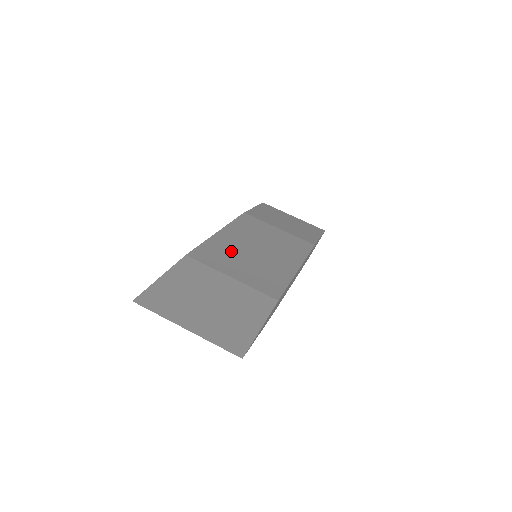
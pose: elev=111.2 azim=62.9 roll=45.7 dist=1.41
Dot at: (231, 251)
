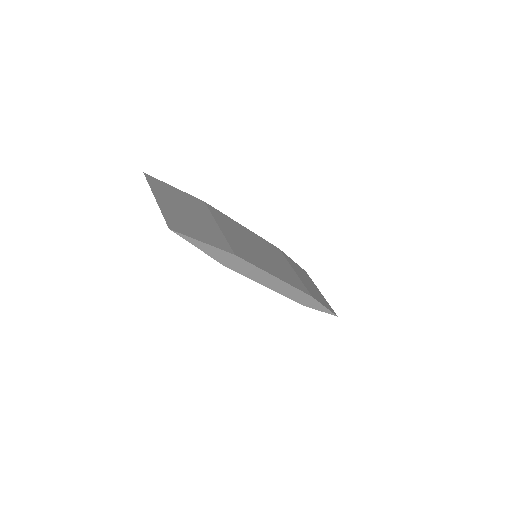
Dot at: (239, 231)
